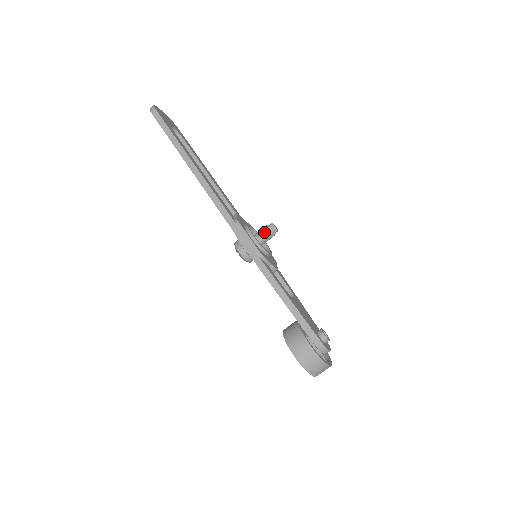
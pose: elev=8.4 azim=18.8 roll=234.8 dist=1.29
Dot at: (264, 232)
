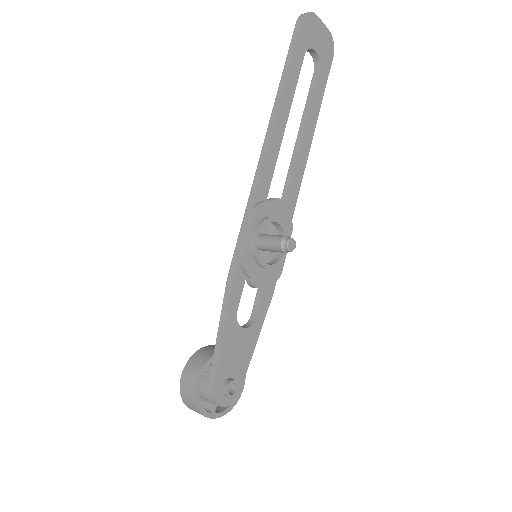
Dot at: (275, 240)
